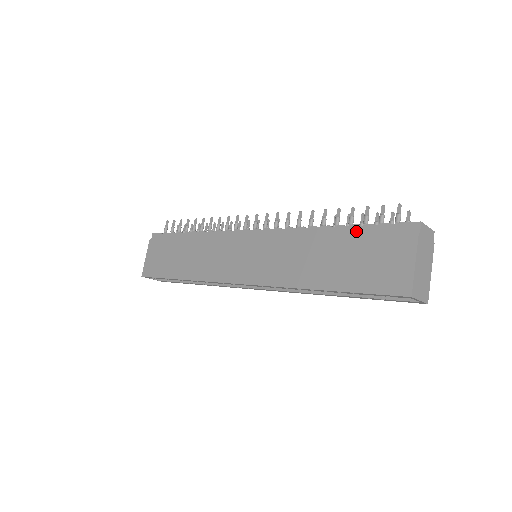
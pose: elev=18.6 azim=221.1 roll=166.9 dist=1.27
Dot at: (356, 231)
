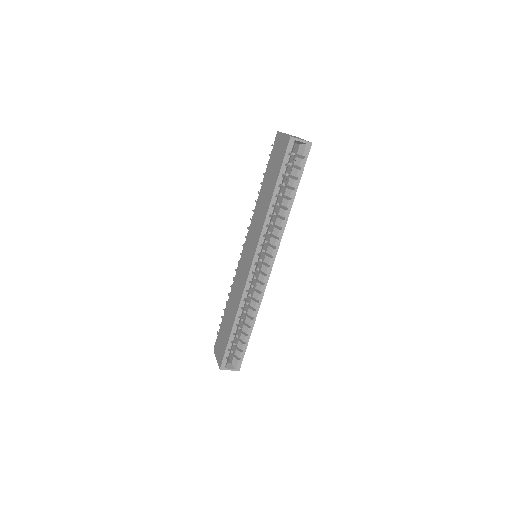
Dot at: (267, 170)
